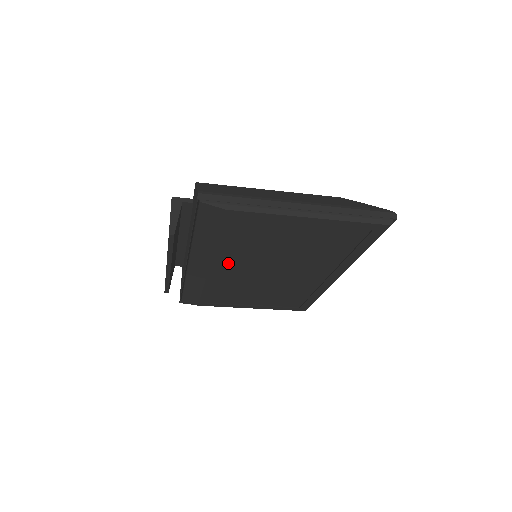
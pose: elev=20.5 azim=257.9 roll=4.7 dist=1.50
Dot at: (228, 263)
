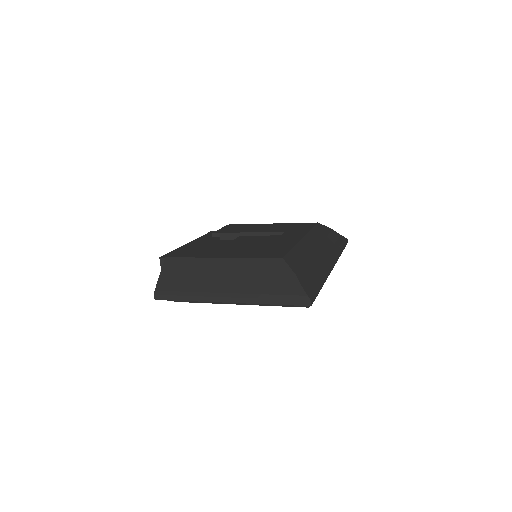
Dot at: occluded
